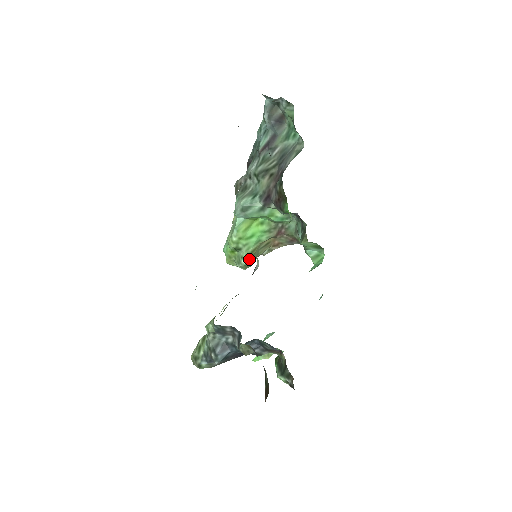
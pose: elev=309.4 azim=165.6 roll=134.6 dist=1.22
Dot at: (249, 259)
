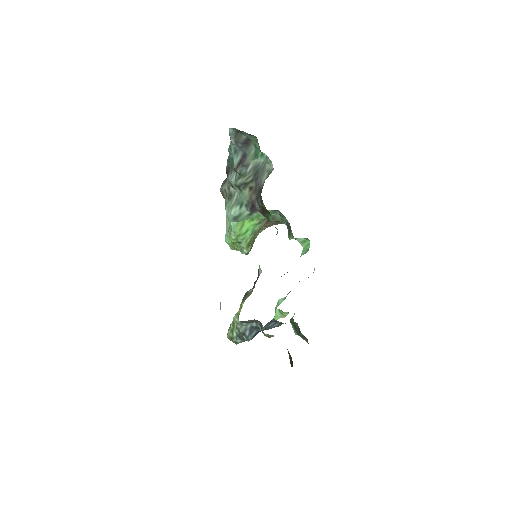
Dot at: (249, 247)
